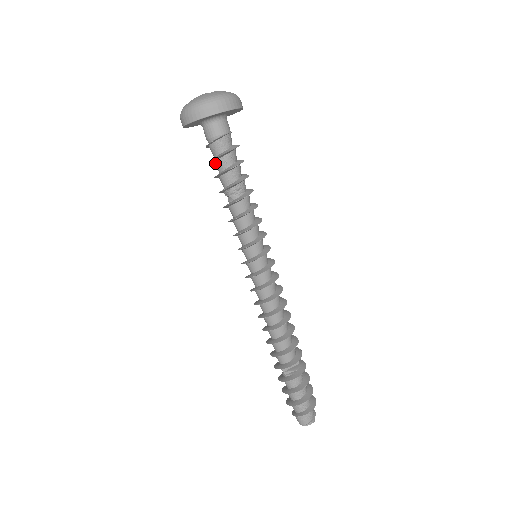
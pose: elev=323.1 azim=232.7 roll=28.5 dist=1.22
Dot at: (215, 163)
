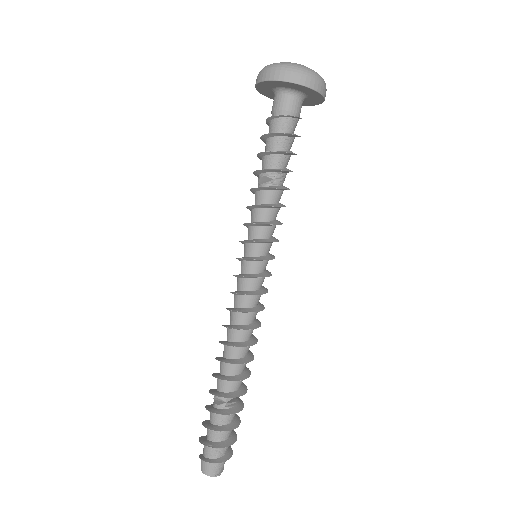
Dot at: (277, 138)
